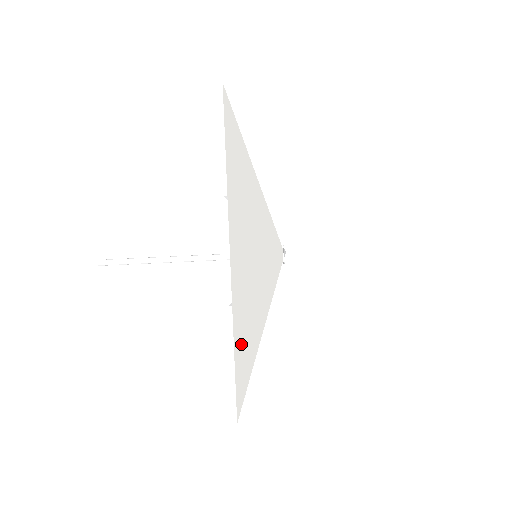
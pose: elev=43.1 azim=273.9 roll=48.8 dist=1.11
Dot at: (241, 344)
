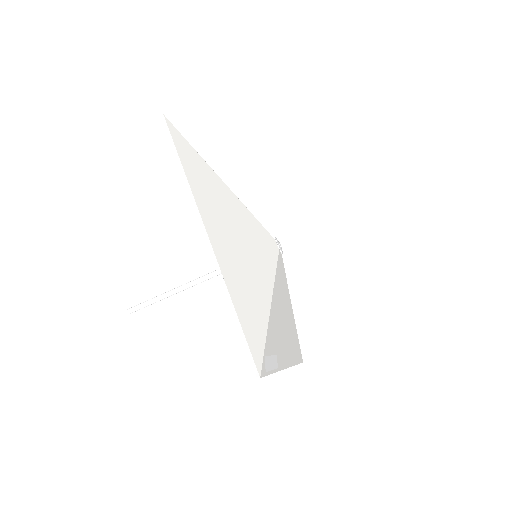
Dot at: (245, 311)
